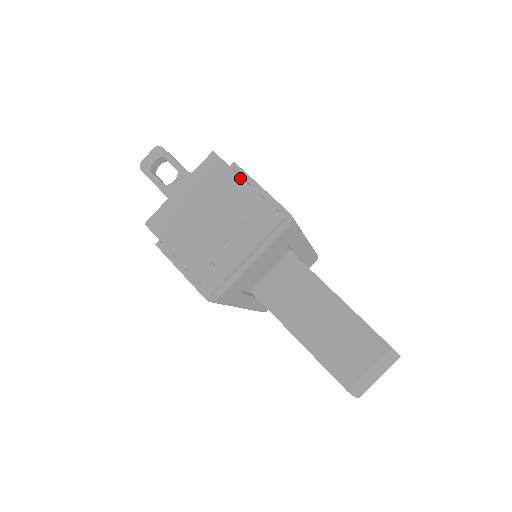
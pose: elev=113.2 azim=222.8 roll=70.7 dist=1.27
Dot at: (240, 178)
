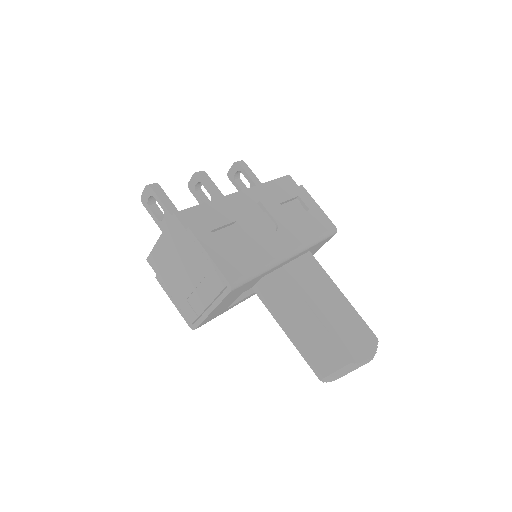
Dot at: (194, 243)
